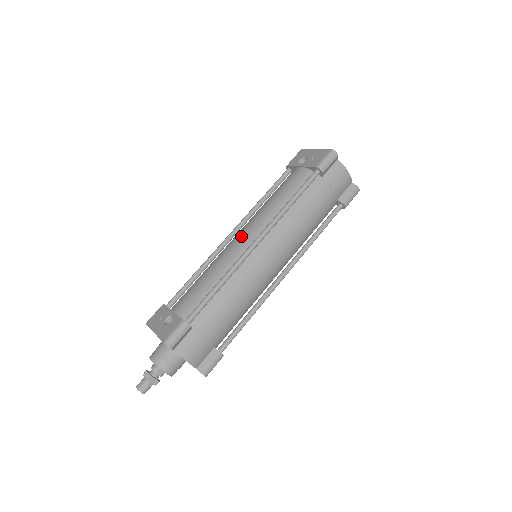
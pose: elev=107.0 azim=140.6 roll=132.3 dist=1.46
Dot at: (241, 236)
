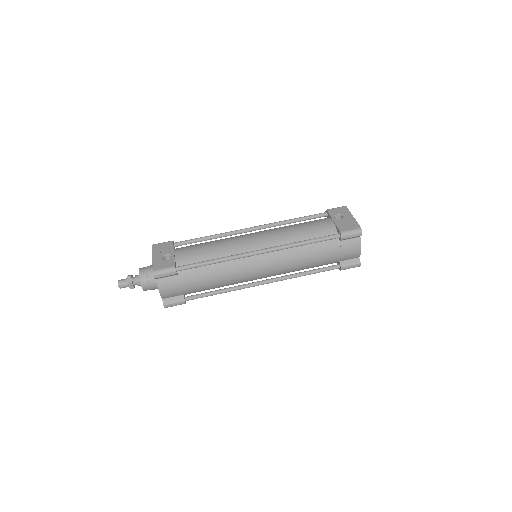
Dot at: (255, 238)
